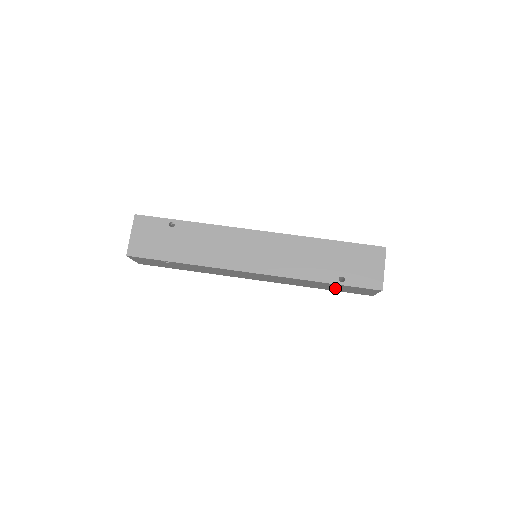
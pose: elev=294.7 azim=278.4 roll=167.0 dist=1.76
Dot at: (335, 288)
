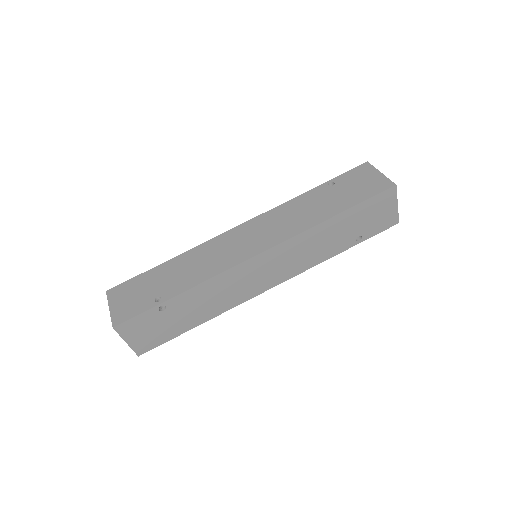
Dot at: occluded
